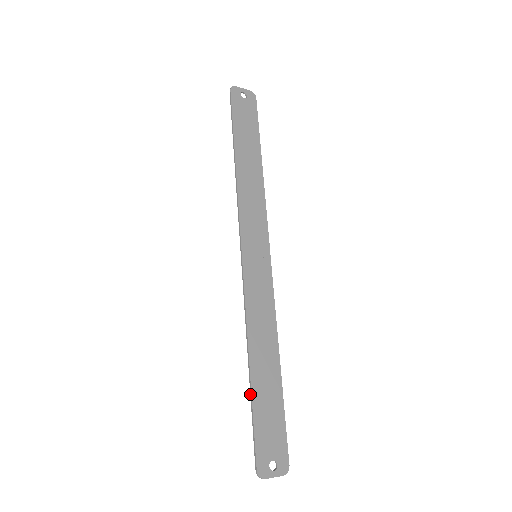
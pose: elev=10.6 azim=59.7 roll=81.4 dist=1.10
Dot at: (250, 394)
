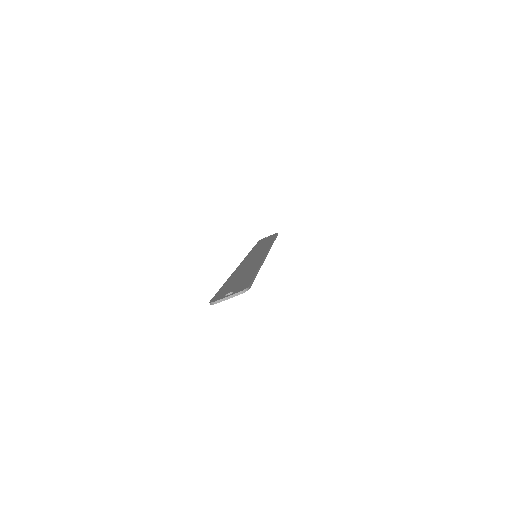
Dot at: occluded
